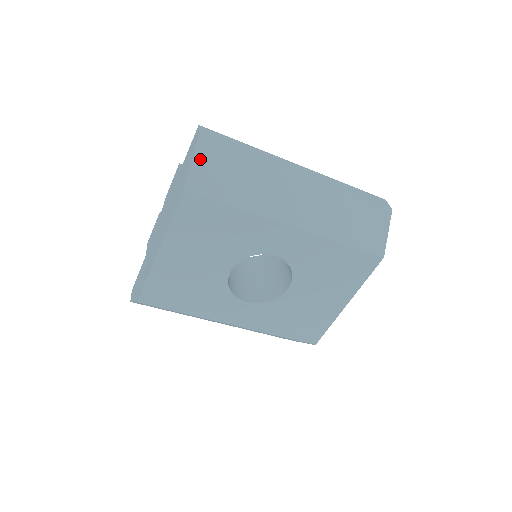
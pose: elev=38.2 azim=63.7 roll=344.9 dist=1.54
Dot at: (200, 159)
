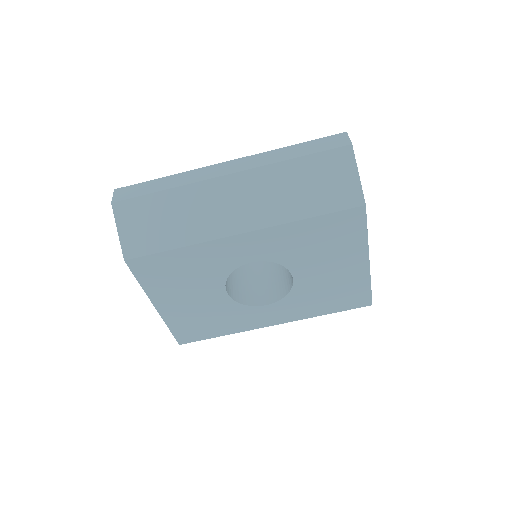
Dot at: (124, 225)
